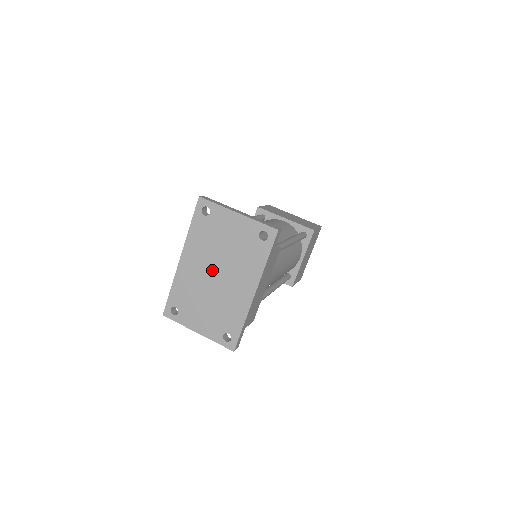
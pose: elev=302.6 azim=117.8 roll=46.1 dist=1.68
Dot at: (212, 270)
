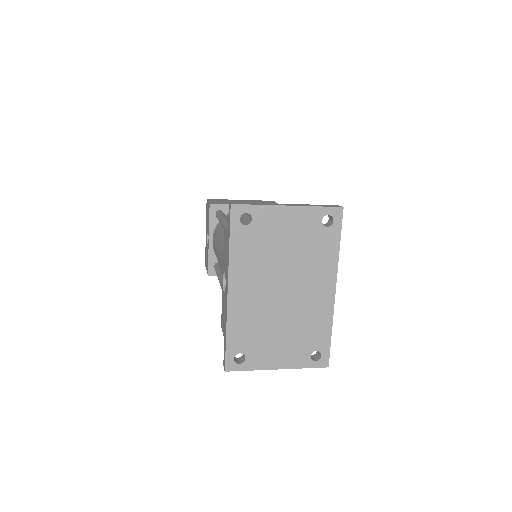
Dot at: (275, 287)
